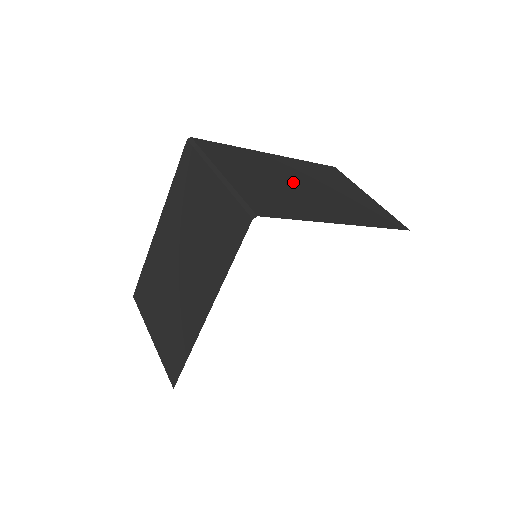
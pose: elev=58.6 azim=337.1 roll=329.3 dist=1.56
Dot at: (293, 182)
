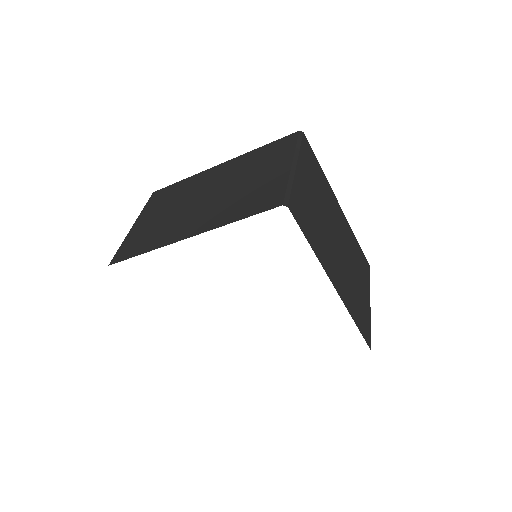
Dot at: (333, 230)
